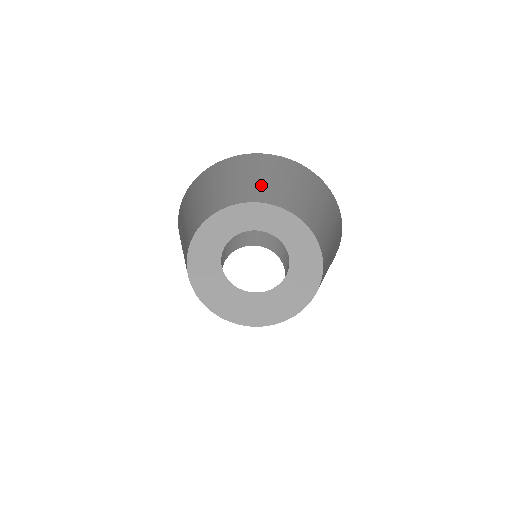
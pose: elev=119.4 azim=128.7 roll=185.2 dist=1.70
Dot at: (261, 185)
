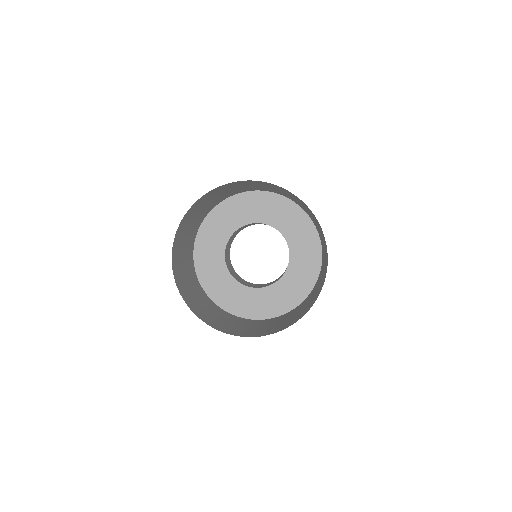
Dot at: (271, 189)
